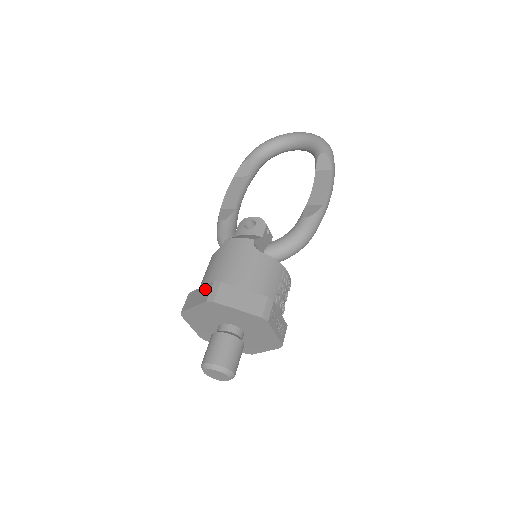
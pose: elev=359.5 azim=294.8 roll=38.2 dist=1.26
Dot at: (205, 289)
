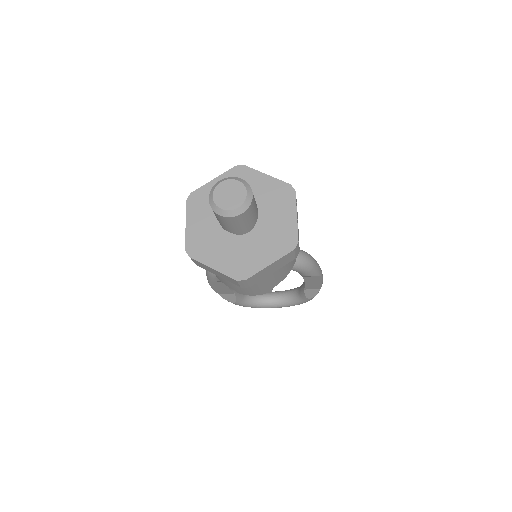
Dot at: occluded
